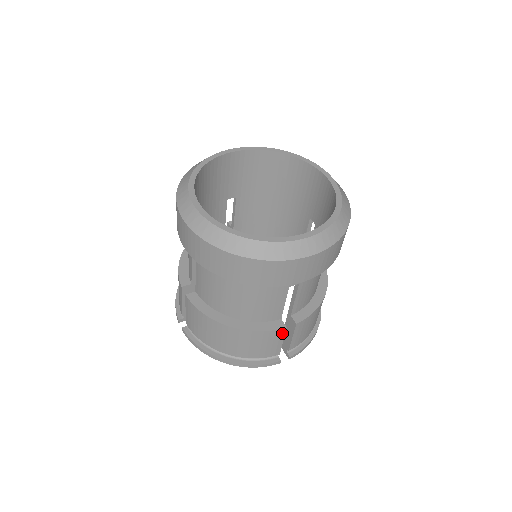
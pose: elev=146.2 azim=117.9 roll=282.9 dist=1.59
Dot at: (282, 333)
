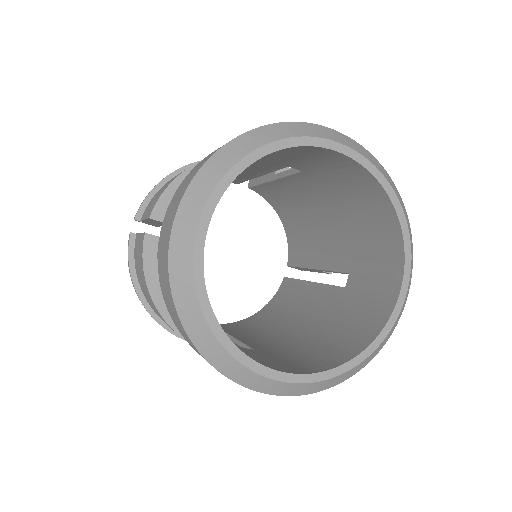
Dot at: occluded
